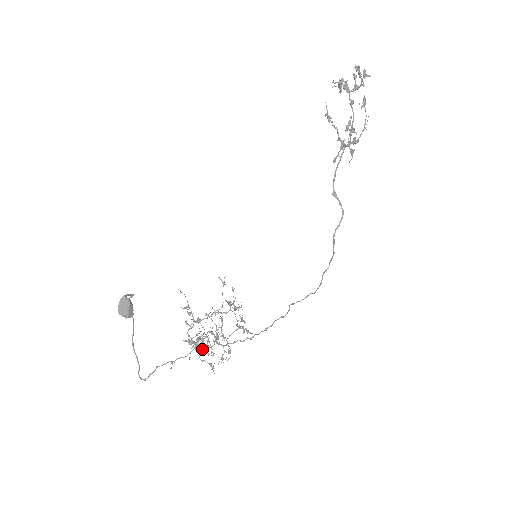
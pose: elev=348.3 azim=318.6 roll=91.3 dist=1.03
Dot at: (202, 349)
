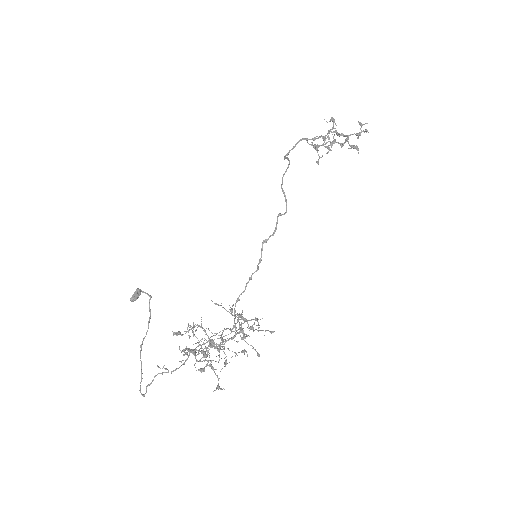
Dot at: (217, 385)
